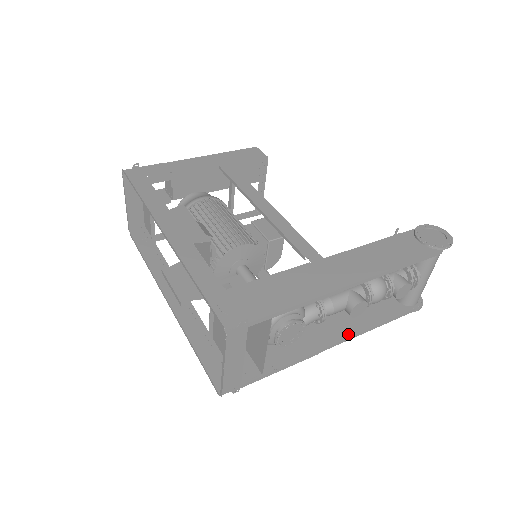
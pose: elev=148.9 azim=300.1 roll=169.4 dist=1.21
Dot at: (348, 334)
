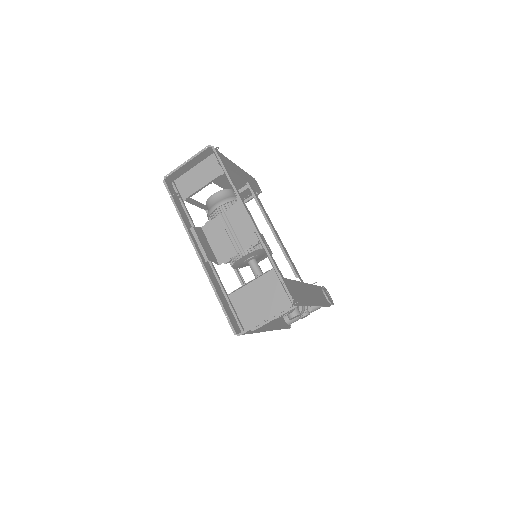
Dot at: (272, 327)
